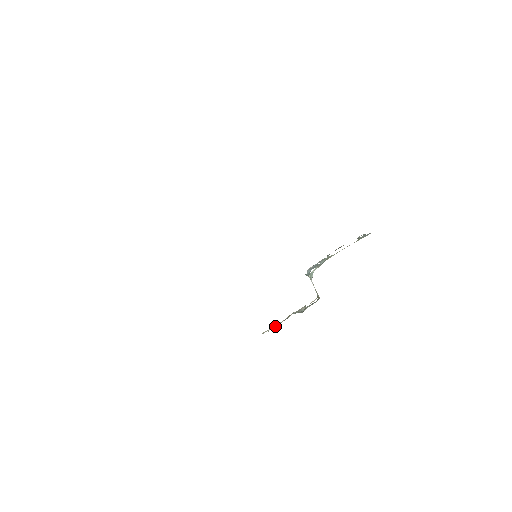
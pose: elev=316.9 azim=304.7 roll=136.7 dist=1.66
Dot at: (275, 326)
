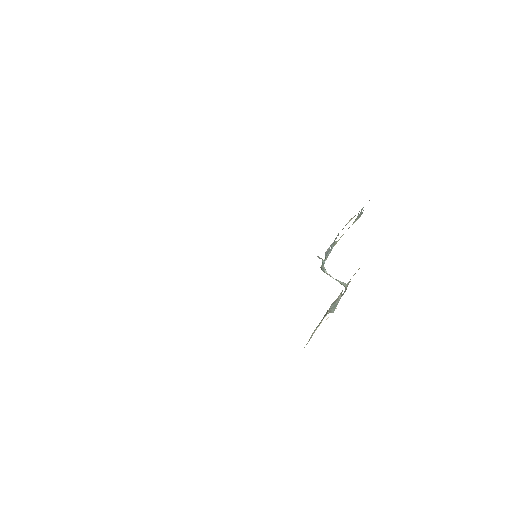
Dot at: occluded
